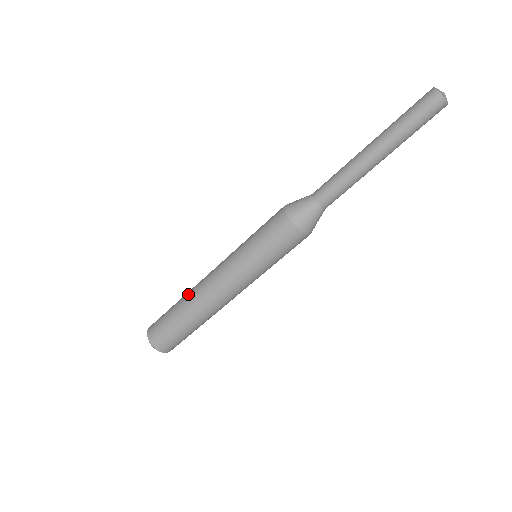
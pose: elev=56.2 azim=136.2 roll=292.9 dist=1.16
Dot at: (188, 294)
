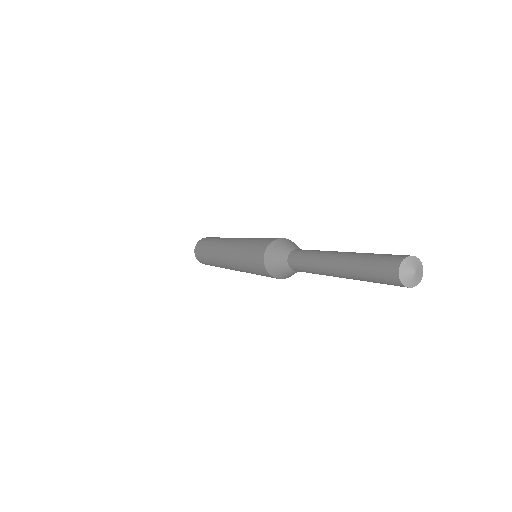
Dot at: (217, 265)
